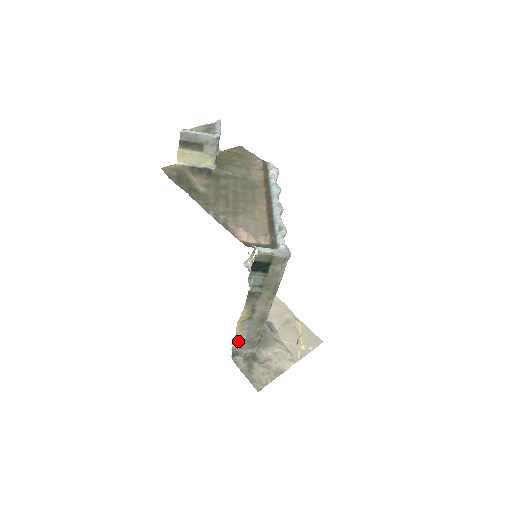
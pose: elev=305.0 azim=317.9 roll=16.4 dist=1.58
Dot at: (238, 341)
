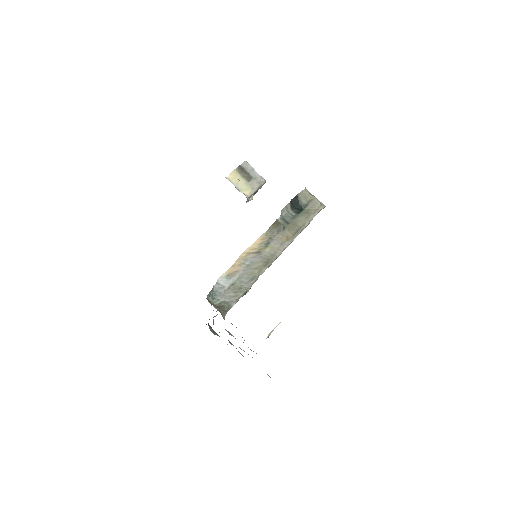
Dot at: (227, 278)
